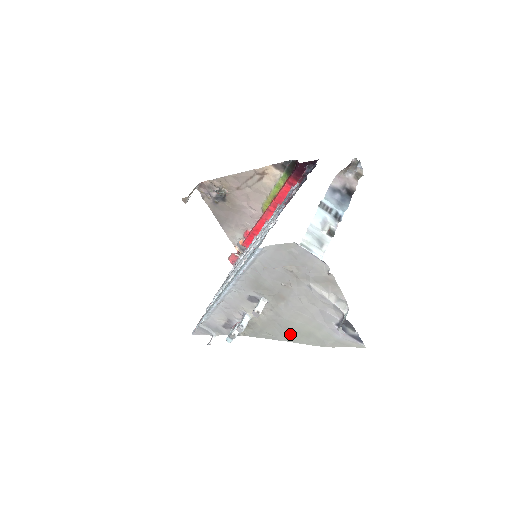
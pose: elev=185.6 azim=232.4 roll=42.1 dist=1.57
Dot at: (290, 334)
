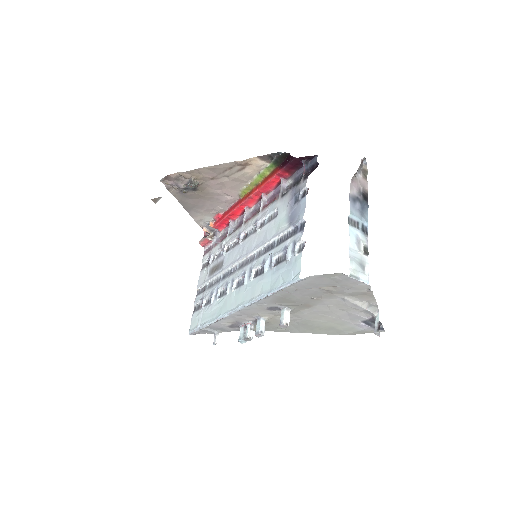
Dot at: (307, 328)
